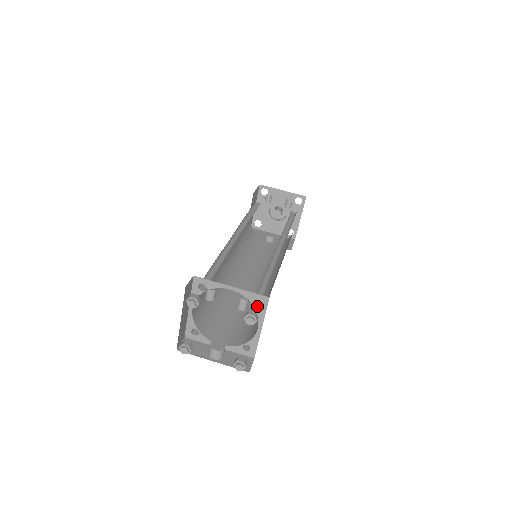
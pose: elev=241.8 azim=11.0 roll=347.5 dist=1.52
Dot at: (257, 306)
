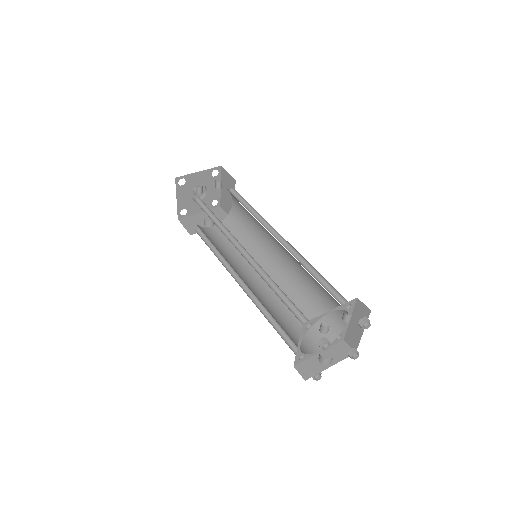
Dot at: (348, 309)
